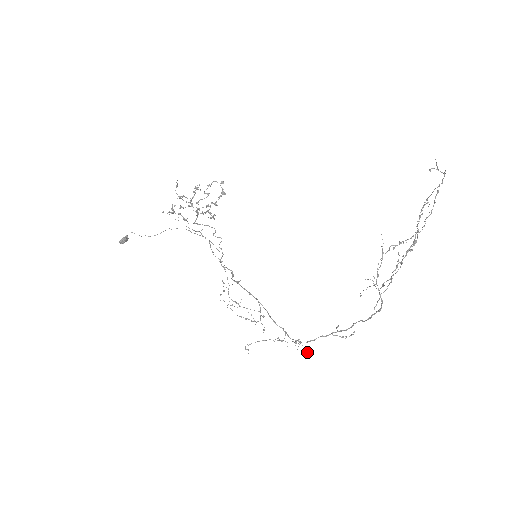
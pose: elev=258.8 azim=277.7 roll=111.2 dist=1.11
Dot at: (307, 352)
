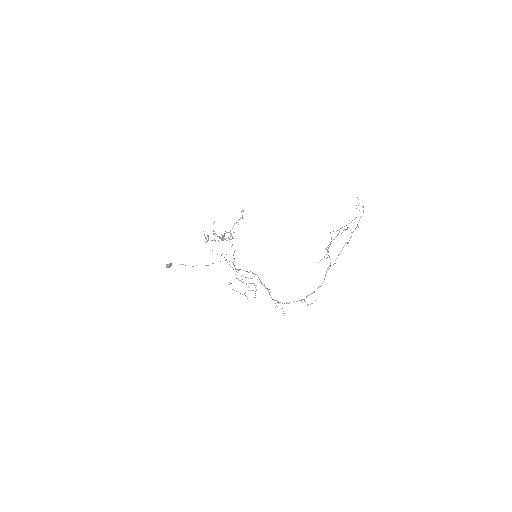
Dot at: (283, 313)
